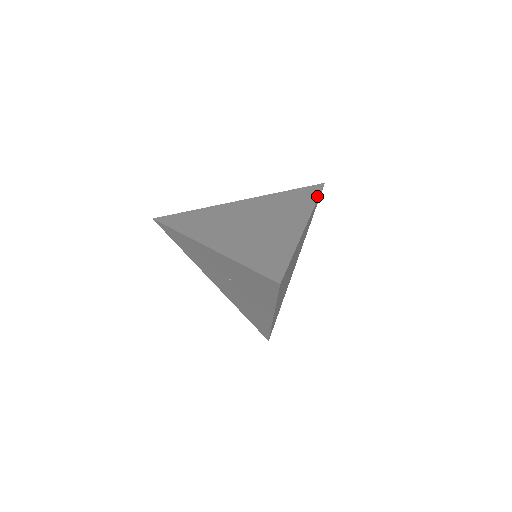
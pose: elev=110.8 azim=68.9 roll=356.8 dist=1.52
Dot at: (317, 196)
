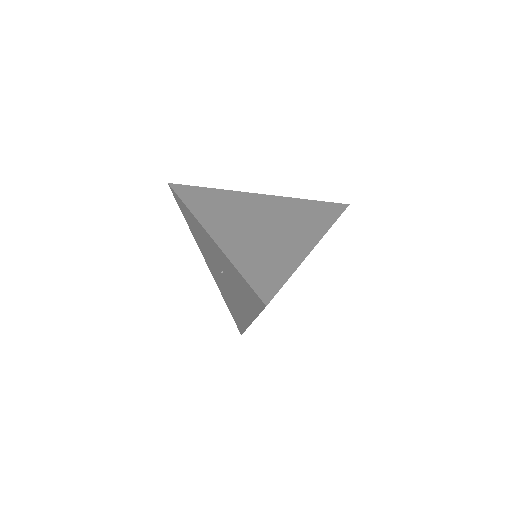
Dot at: (337, 217)
